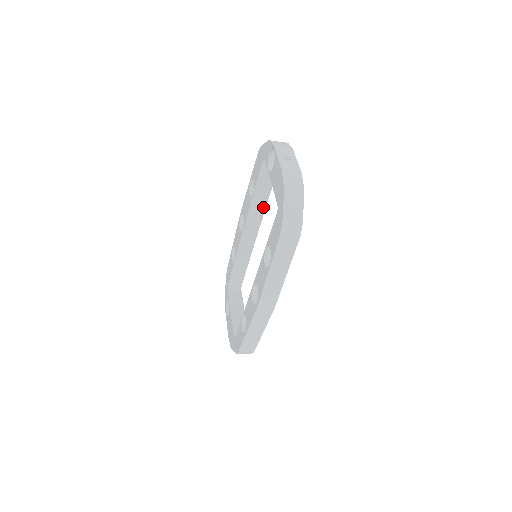
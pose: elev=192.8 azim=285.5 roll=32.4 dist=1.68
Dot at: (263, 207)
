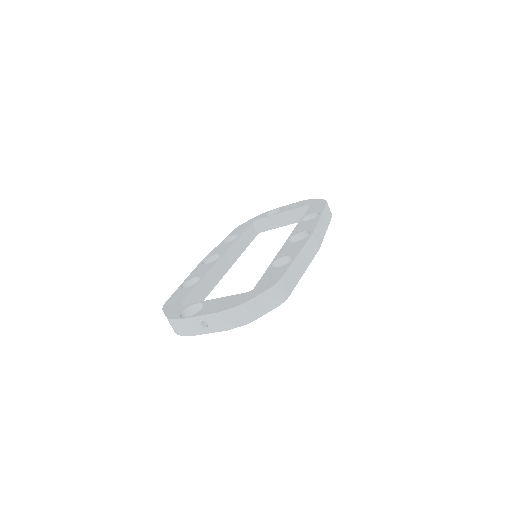
Dot at: (239, 253)
